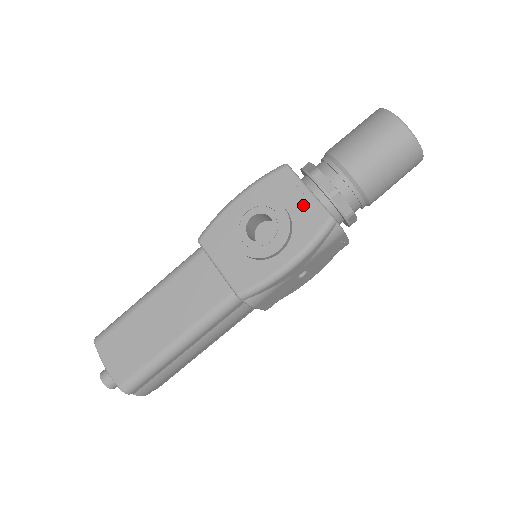
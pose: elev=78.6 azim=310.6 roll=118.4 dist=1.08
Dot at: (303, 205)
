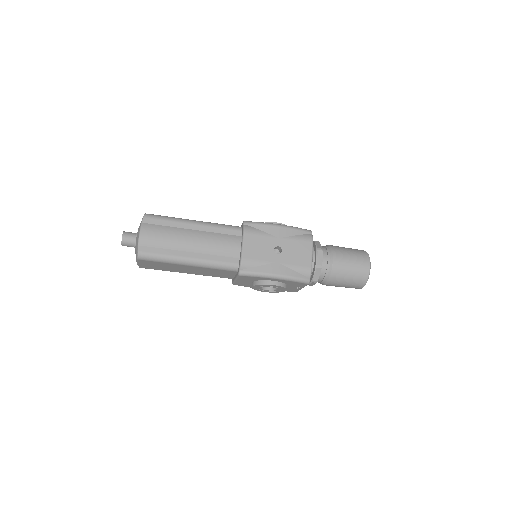
Dot at: (294, 289)
